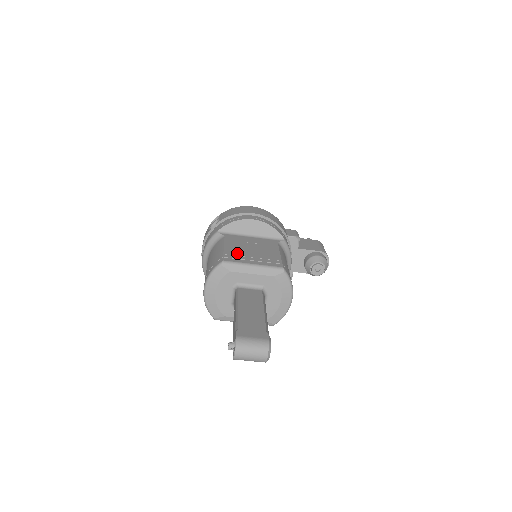
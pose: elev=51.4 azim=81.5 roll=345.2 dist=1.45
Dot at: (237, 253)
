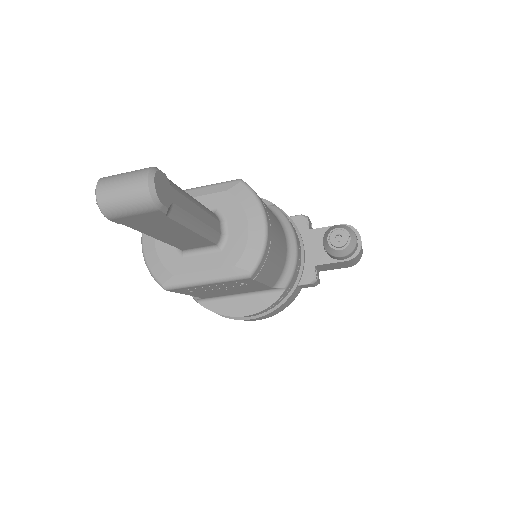
Dot at: occluded
